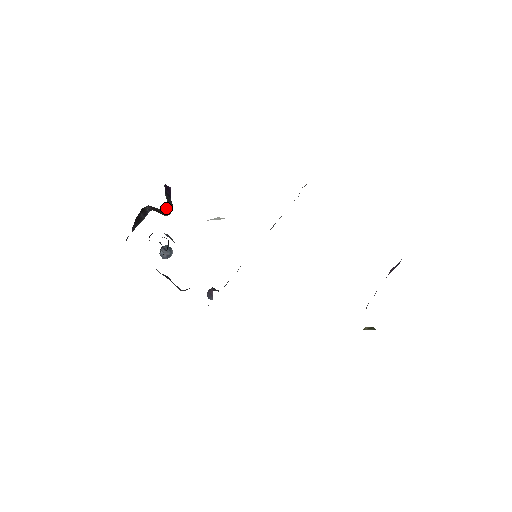
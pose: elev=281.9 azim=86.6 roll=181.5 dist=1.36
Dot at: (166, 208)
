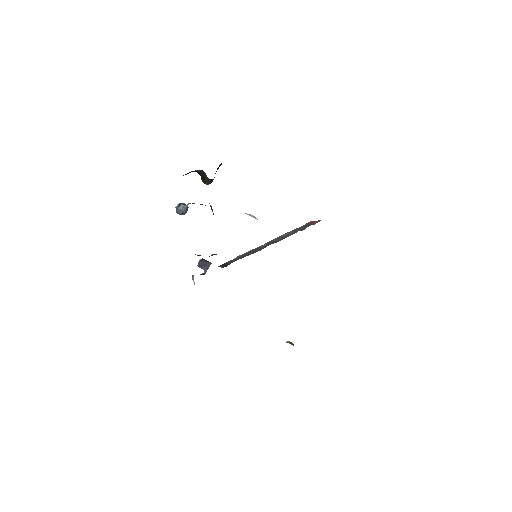
Dot at: (212, 179)
